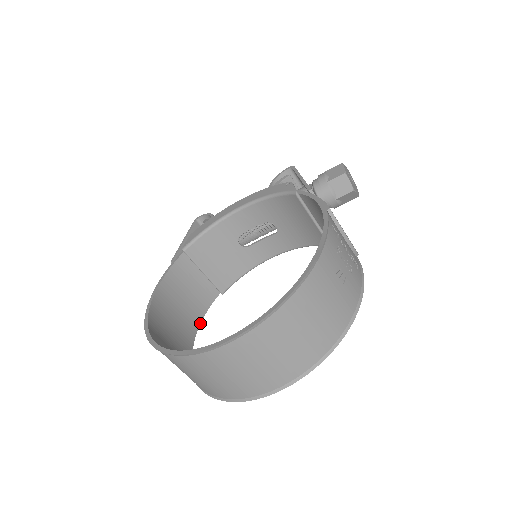
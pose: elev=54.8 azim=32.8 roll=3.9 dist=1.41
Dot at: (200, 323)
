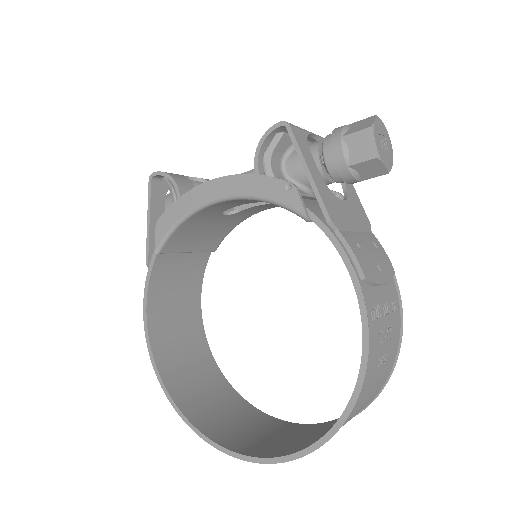
Dot at: occluded
